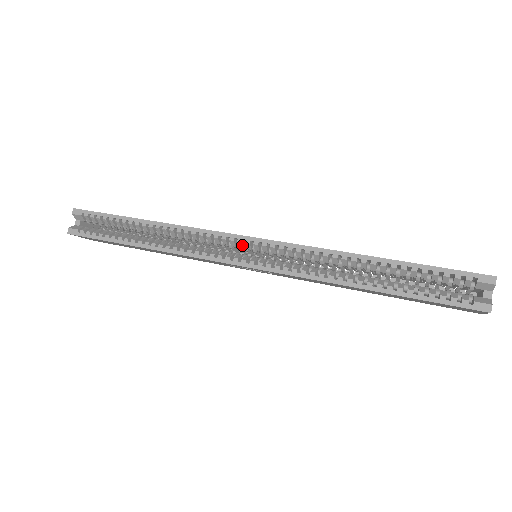
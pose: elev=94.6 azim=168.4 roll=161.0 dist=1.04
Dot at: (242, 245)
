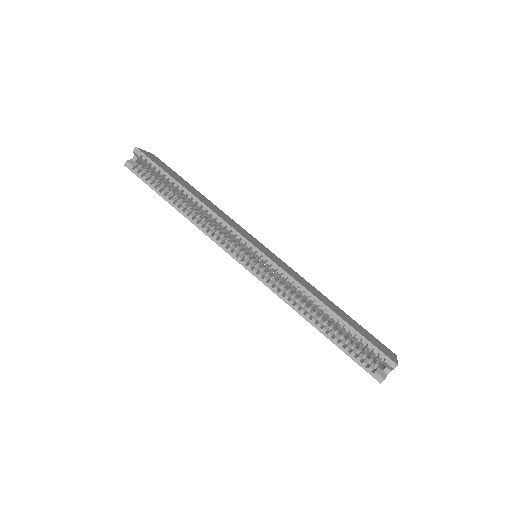
Dot at: (249, 249)
